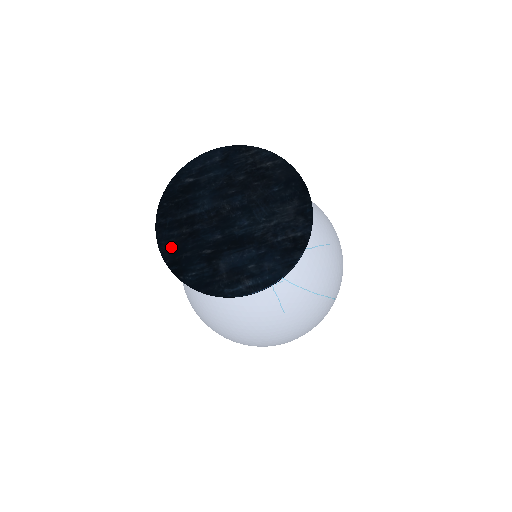
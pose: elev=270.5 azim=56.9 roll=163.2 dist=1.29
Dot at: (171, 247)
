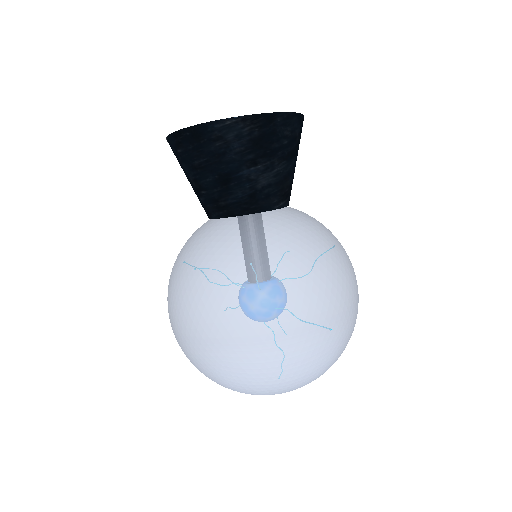
Dot at: occluded
